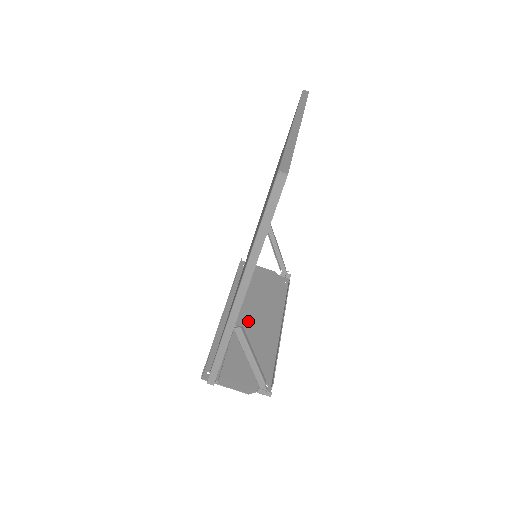
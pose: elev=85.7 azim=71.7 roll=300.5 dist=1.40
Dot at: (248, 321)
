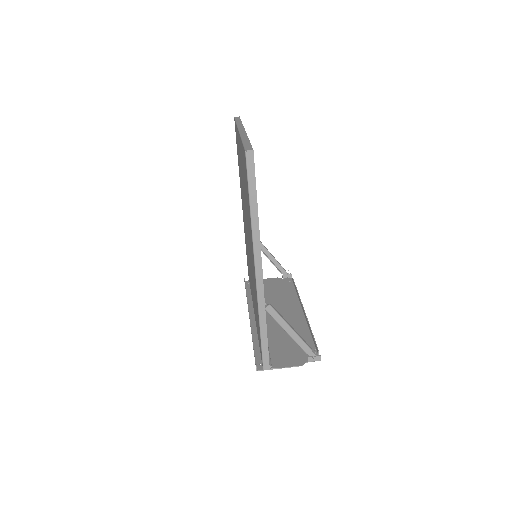
Dot at: occluded
